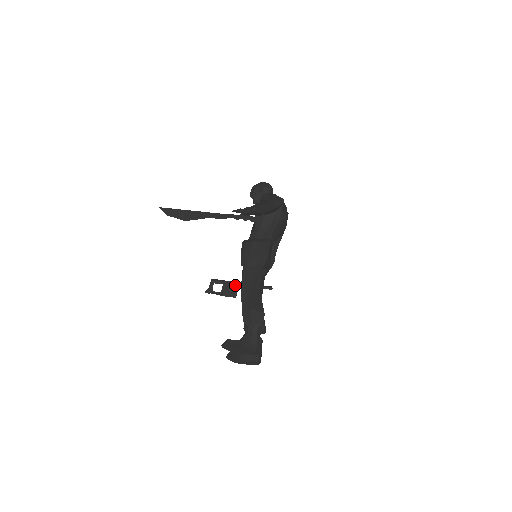
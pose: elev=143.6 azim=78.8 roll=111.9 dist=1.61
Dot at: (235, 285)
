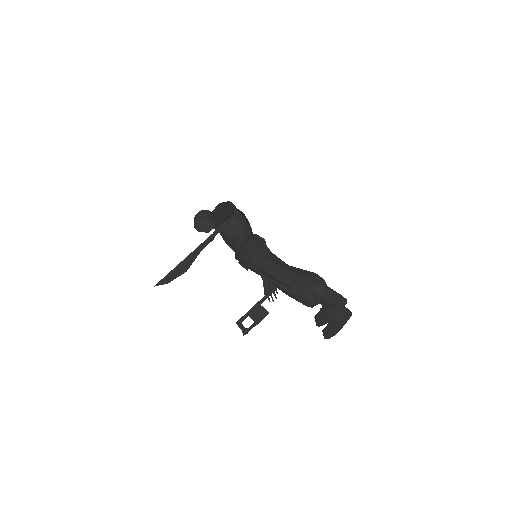
Dot at: (258, 306)
